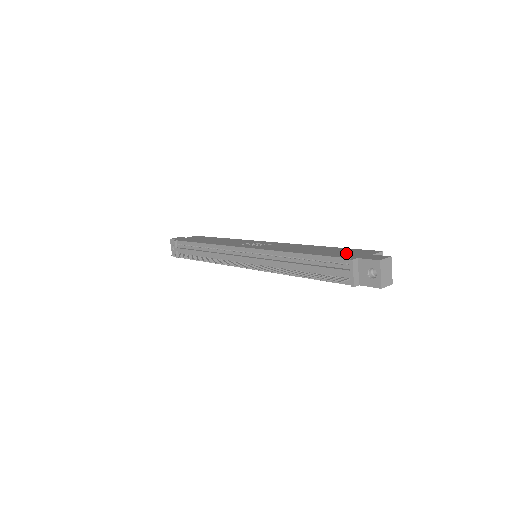
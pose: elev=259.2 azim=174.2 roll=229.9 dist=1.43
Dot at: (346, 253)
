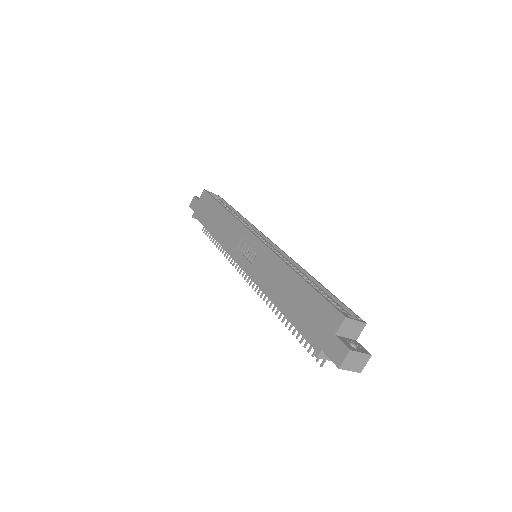
Dot at: (313, 322)
